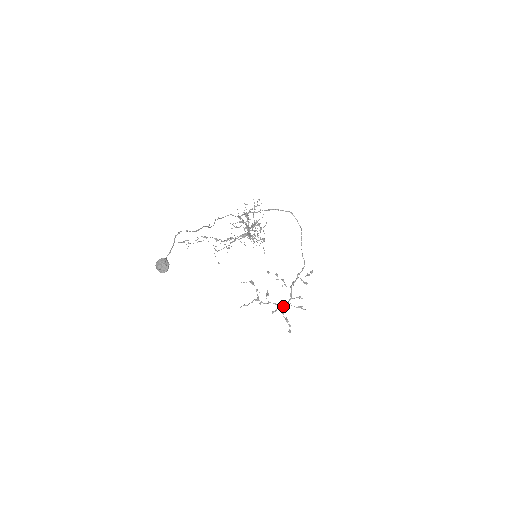
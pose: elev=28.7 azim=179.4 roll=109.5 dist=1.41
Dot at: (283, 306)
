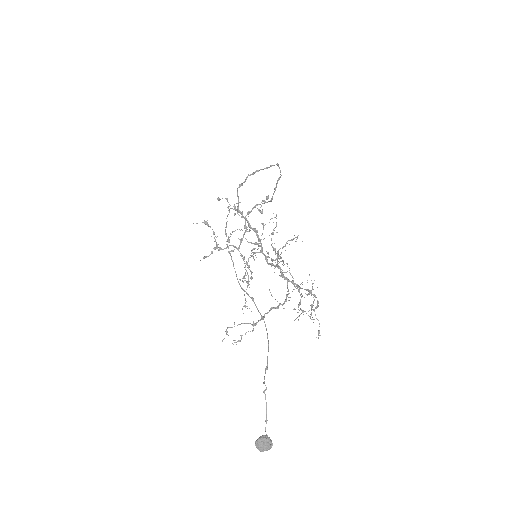
Dot at: occluded
